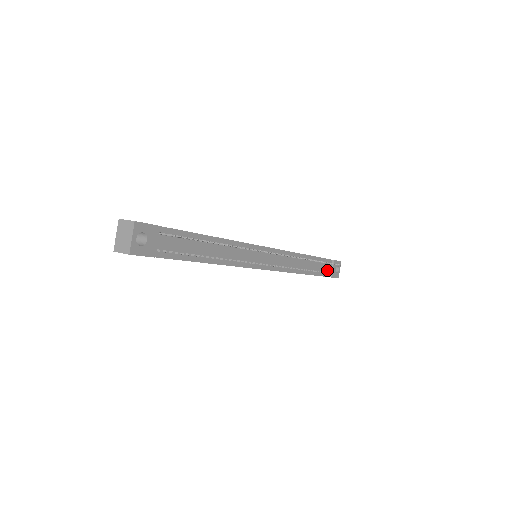
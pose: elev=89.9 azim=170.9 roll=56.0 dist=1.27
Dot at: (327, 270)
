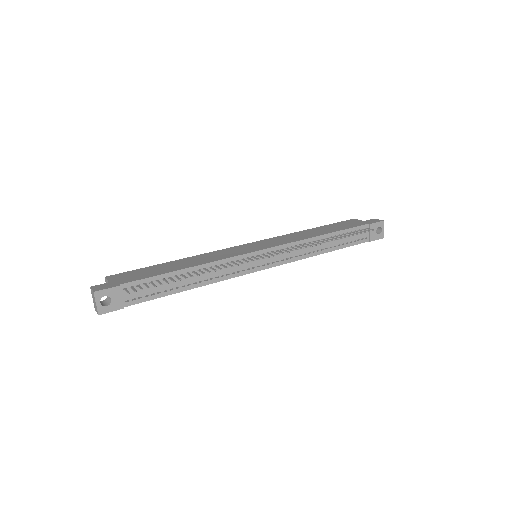
Dot at: (362, 236)
